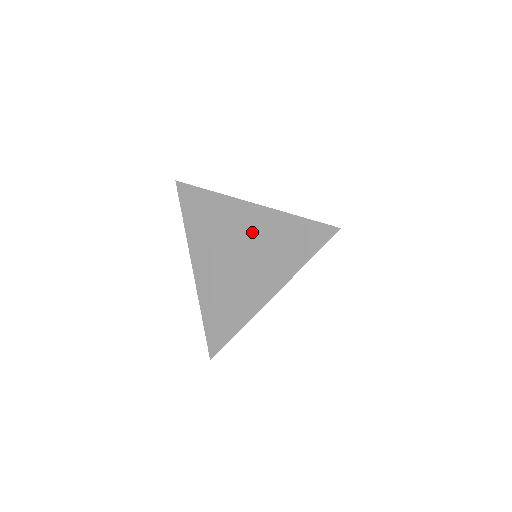
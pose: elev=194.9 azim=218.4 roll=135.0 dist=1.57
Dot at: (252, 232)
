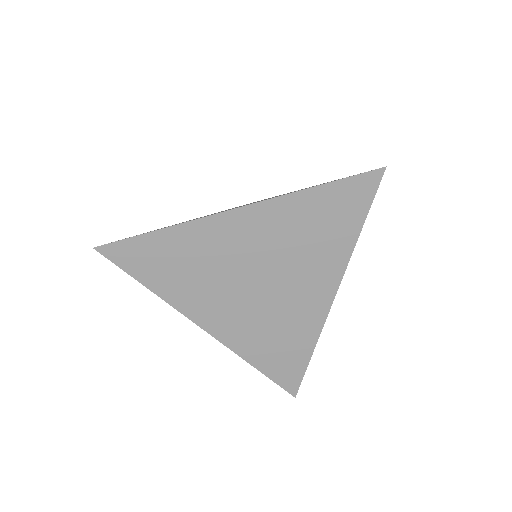
Dot at: occluded
